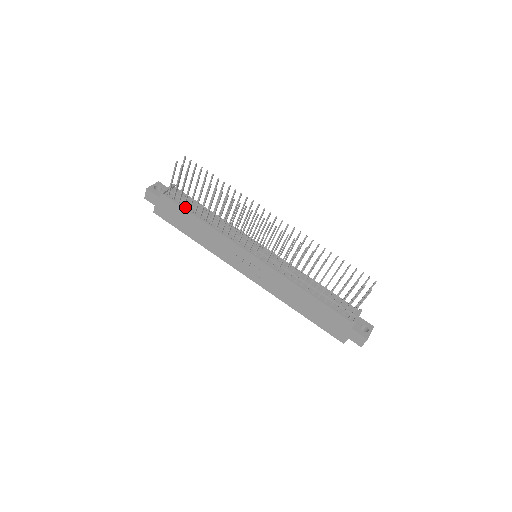
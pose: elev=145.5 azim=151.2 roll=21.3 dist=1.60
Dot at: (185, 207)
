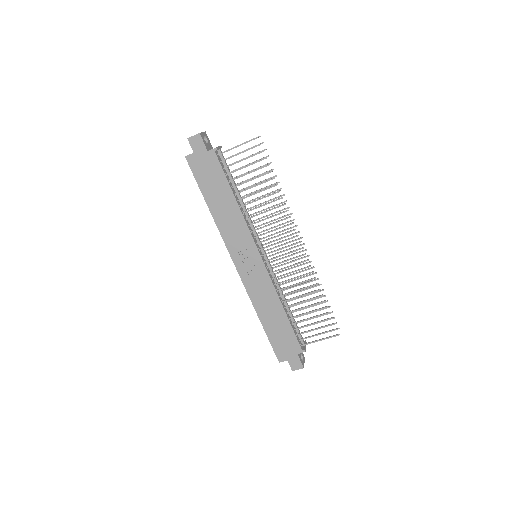
Dot at: (227, 176)
